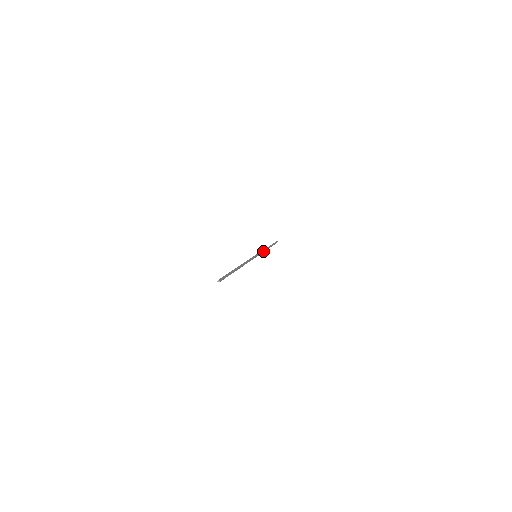
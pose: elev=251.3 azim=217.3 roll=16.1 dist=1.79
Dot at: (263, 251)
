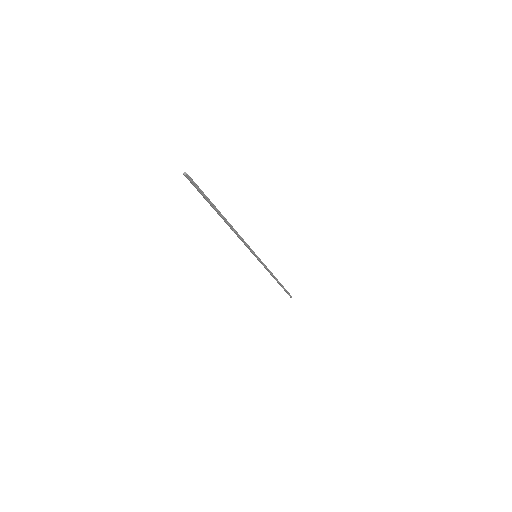
Dot at: occluded
